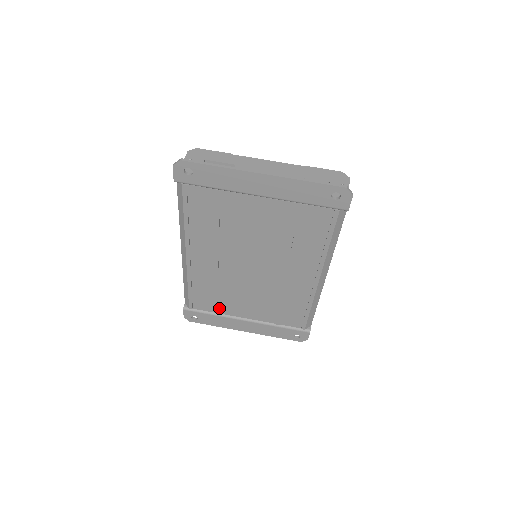
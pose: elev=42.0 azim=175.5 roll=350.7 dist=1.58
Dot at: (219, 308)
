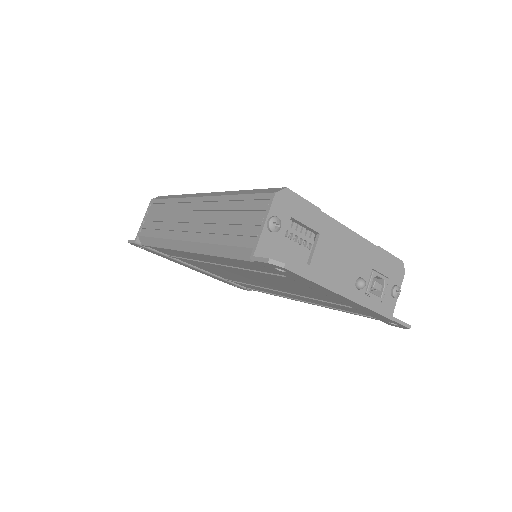
Dot at: occluded
